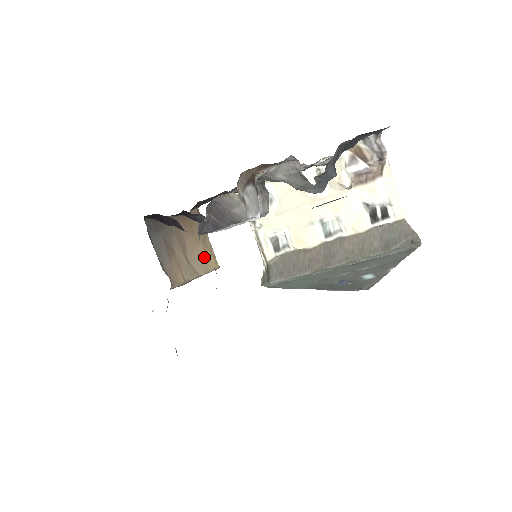
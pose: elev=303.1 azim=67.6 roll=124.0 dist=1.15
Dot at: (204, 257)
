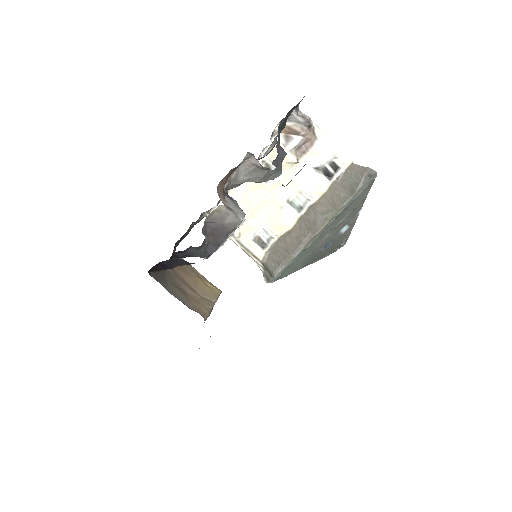
Dot at: (206, 287)
